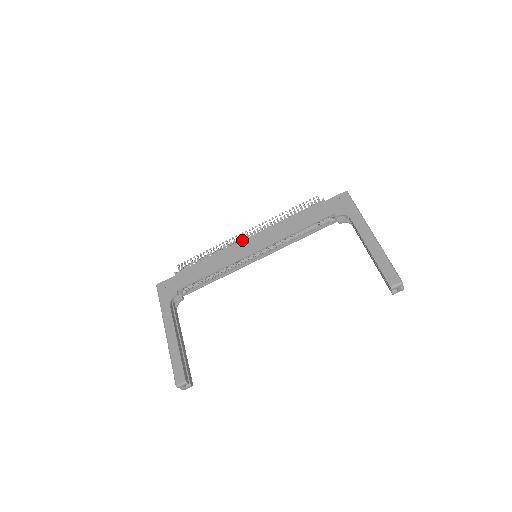
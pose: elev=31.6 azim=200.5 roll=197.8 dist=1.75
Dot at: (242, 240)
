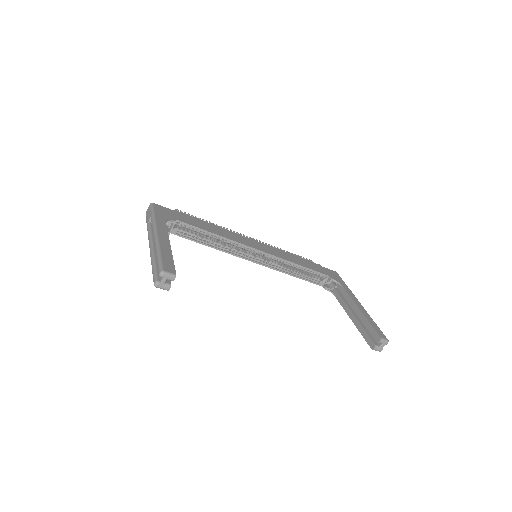
Dot at: (249, 238)
